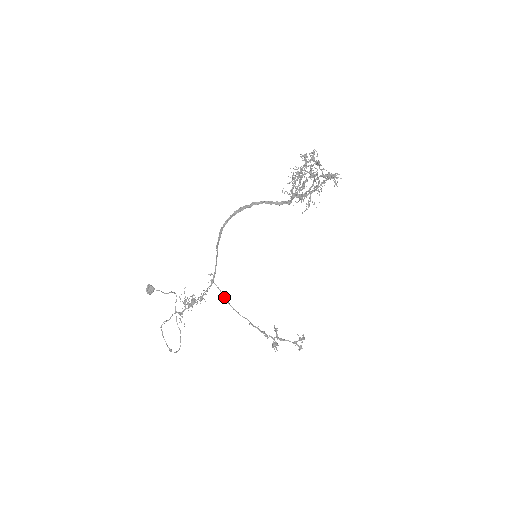
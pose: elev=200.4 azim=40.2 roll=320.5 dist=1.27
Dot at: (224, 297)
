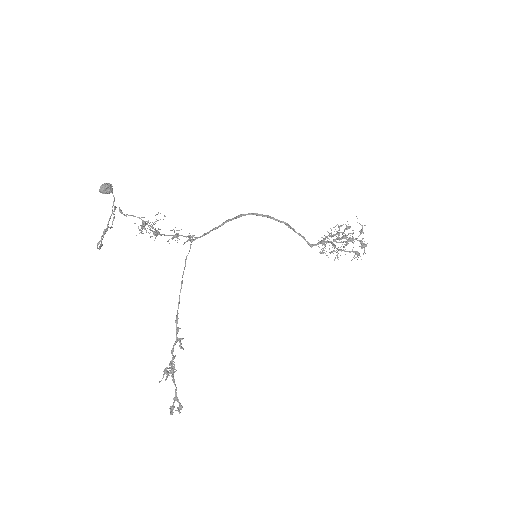
Dot at: occluded
